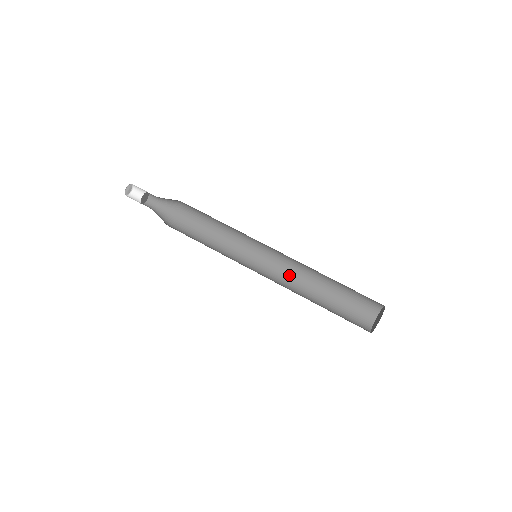
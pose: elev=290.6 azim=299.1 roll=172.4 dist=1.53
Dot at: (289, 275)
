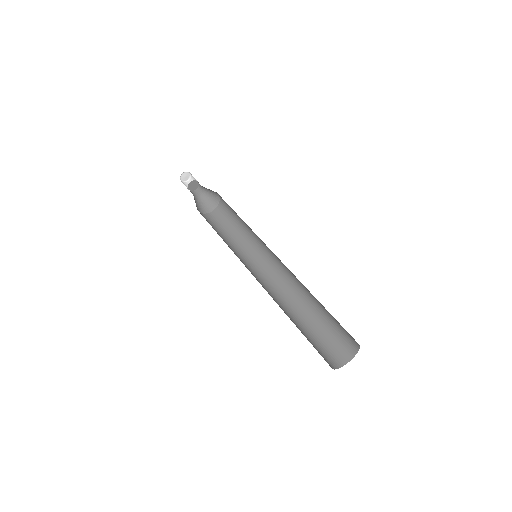
Dot at: (271, 292)
